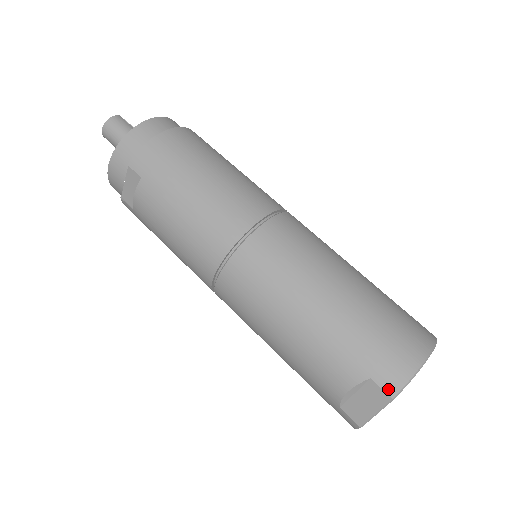
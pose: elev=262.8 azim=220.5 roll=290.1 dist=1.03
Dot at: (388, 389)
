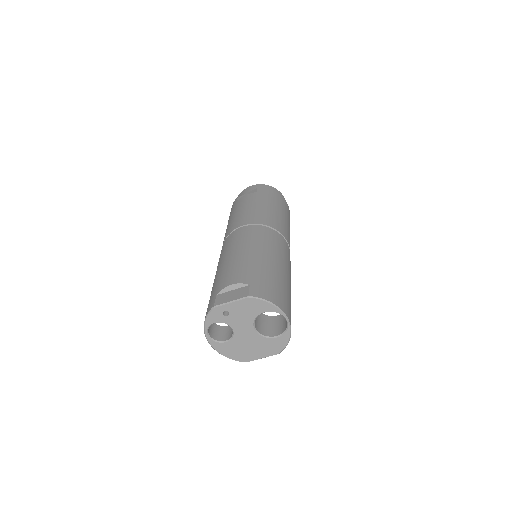
Dot at: (252, 292)
